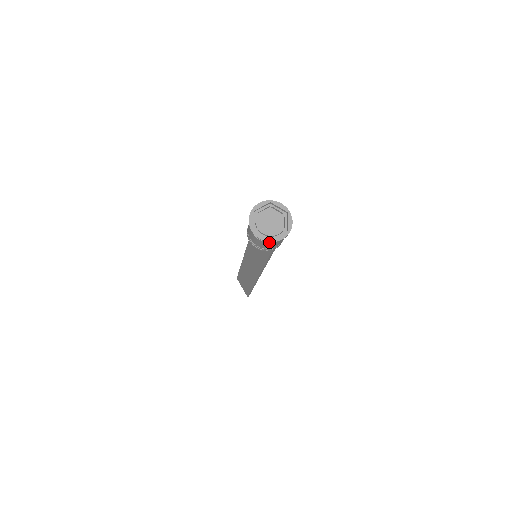
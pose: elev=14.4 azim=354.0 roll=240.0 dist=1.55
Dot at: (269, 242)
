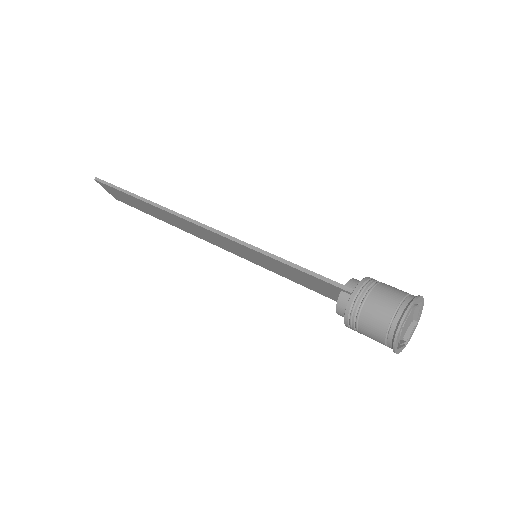
Dot at: (403, 347)
